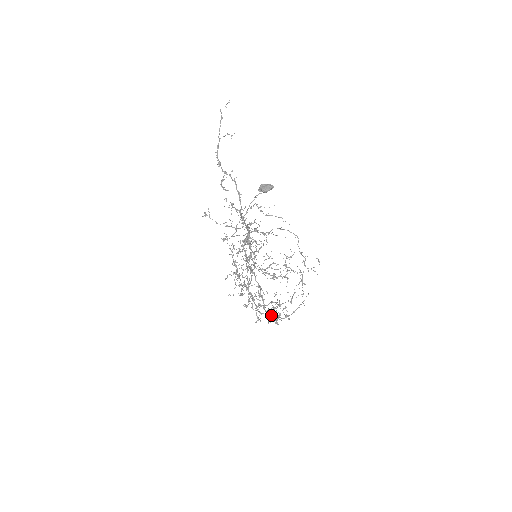
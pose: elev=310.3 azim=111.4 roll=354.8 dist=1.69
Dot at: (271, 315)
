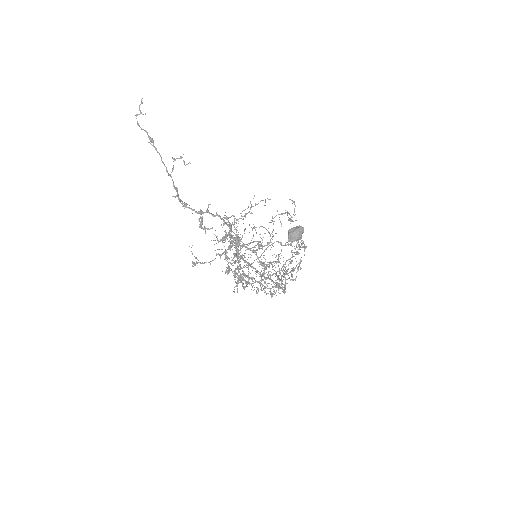
Dot at: occluded
